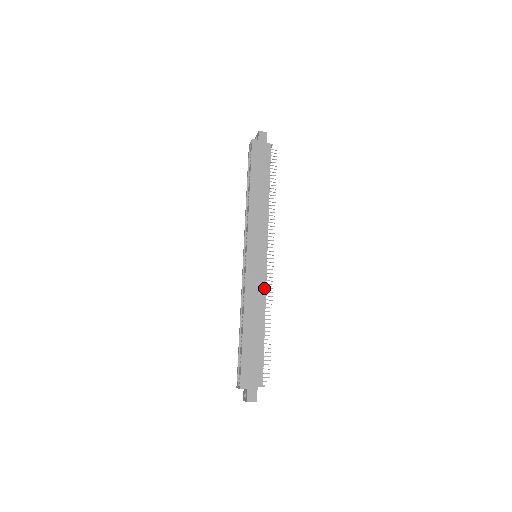
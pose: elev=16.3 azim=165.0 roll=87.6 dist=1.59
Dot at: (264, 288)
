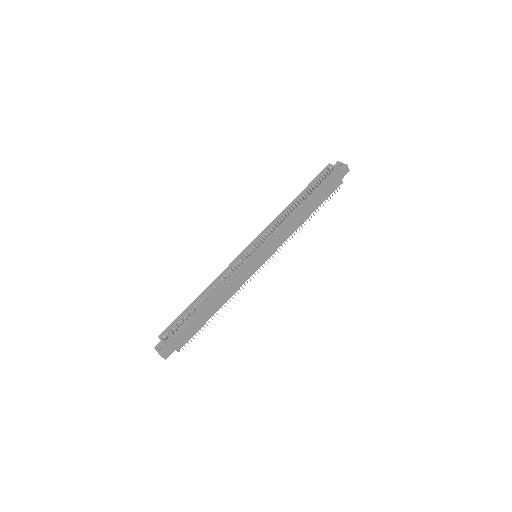
Dot at: occluded
